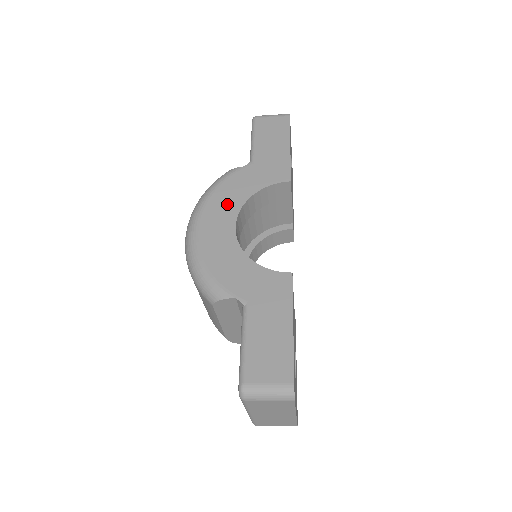
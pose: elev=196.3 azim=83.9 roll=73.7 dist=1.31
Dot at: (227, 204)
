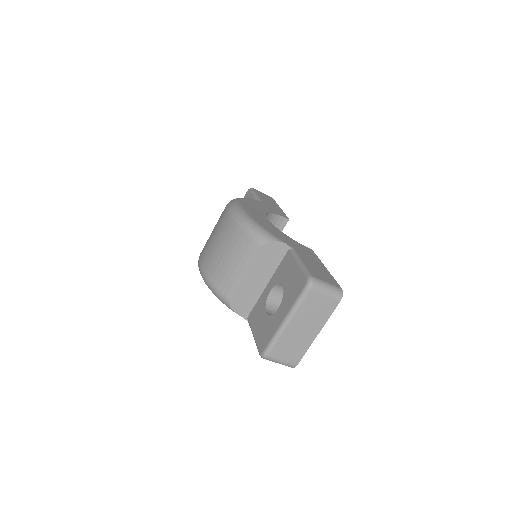
Dot at: (256, 208)
